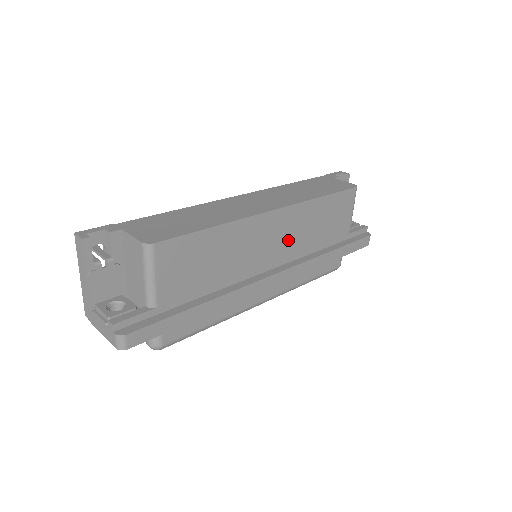
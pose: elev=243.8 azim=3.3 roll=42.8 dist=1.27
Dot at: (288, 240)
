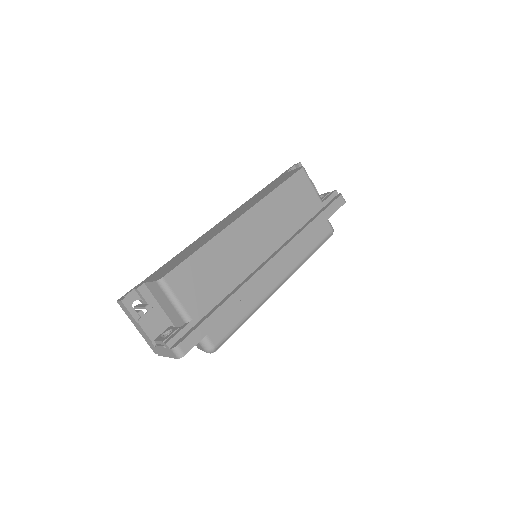
Dot at: (268, 231)
